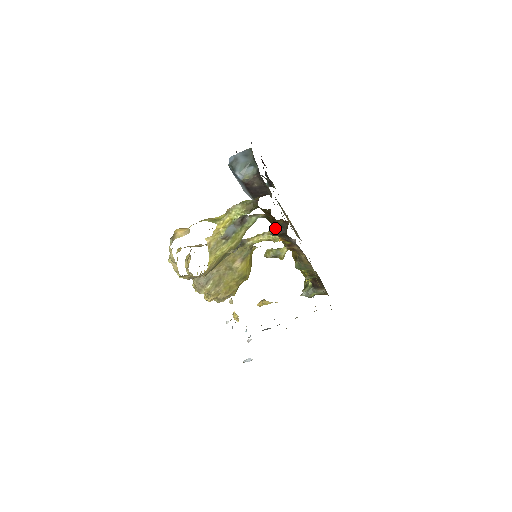
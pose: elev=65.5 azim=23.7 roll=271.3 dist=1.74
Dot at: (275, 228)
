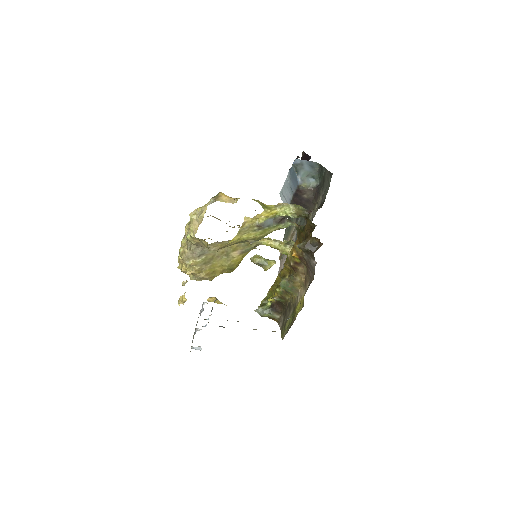
Dot at: (306, 243)
